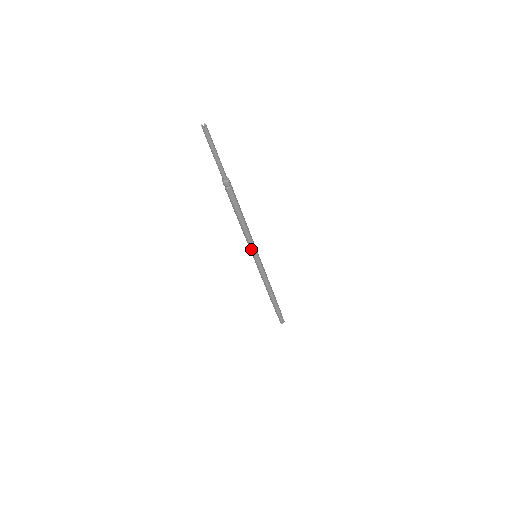
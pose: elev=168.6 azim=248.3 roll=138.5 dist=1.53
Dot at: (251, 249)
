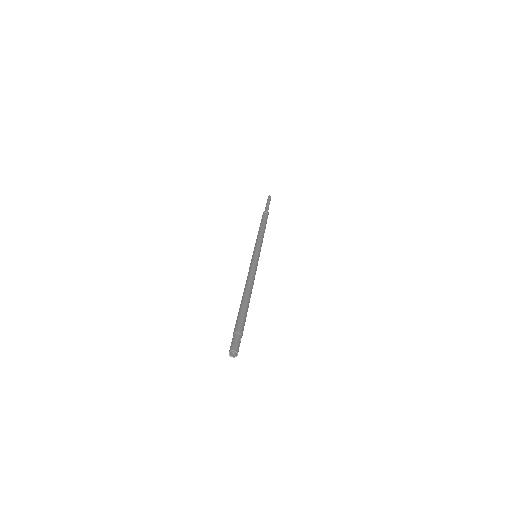
Dot at: (256, 246)
